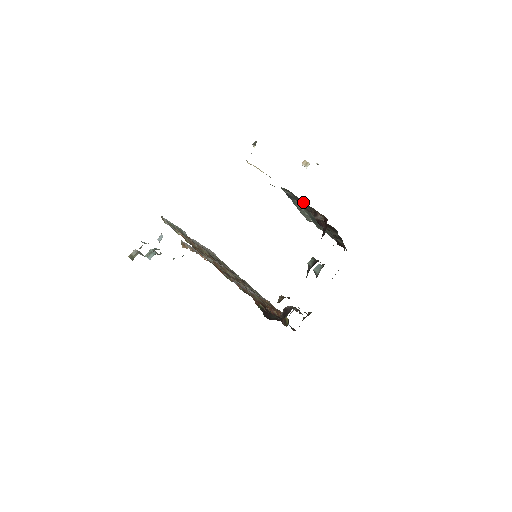
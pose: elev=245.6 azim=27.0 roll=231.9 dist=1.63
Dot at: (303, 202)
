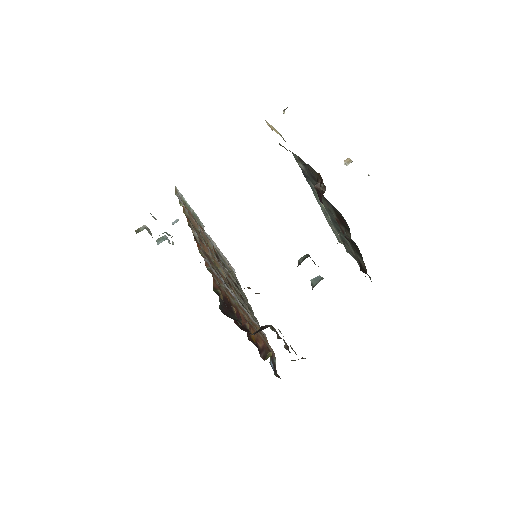
Dot at: (312, 174)
